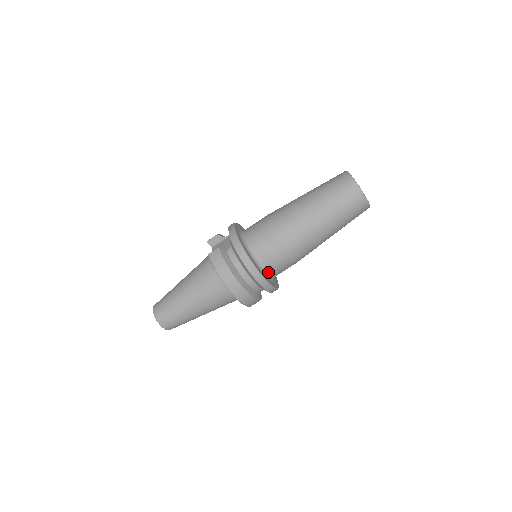
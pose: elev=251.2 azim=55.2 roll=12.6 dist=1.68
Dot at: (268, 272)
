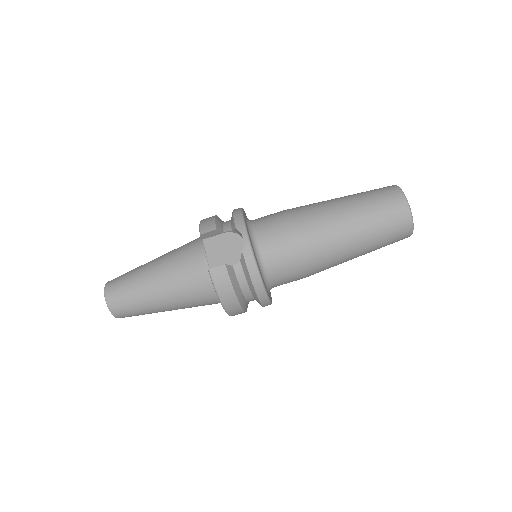
Dot at: occluded
